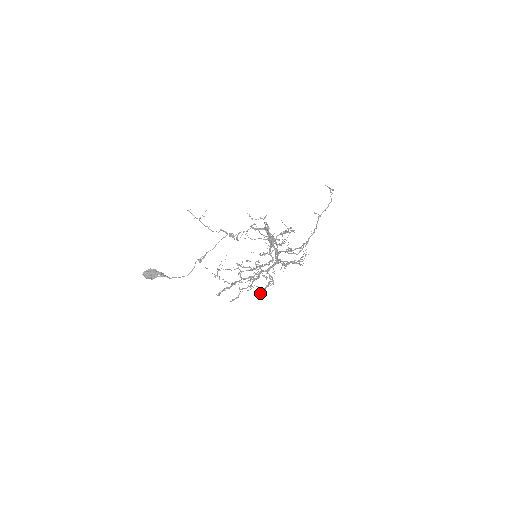
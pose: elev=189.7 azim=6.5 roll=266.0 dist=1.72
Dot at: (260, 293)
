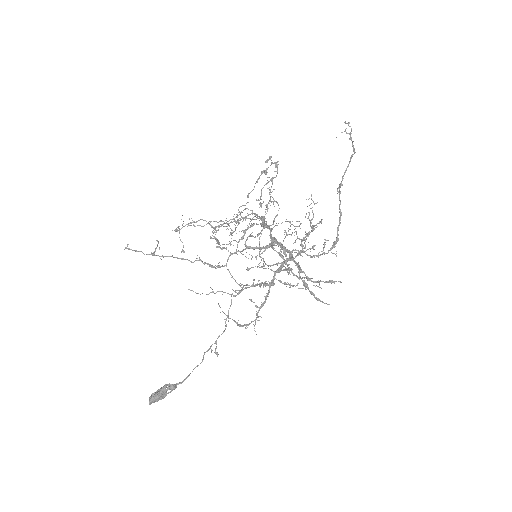
Dot at: occluded
